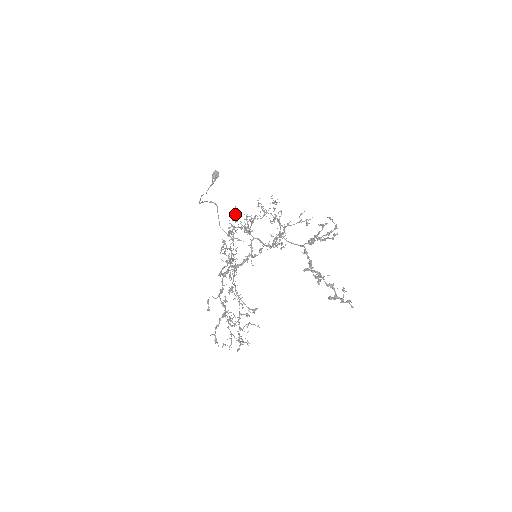
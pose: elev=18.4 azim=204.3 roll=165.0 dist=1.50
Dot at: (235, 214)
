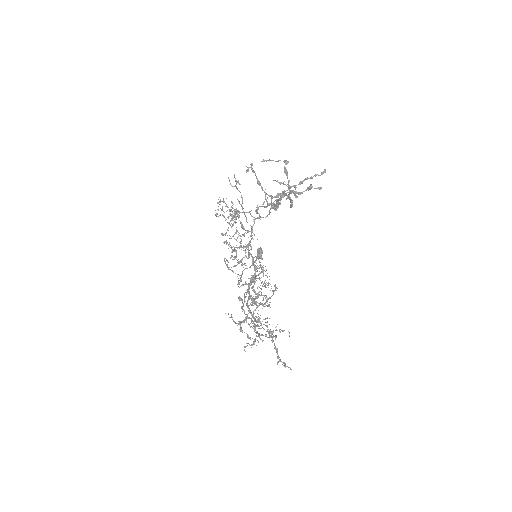
Dot at: (245, 251)
